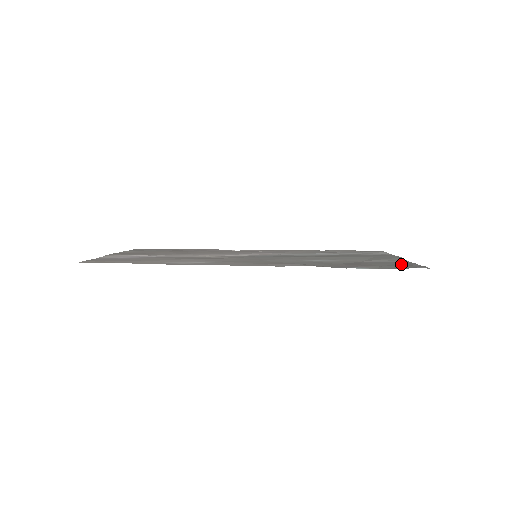
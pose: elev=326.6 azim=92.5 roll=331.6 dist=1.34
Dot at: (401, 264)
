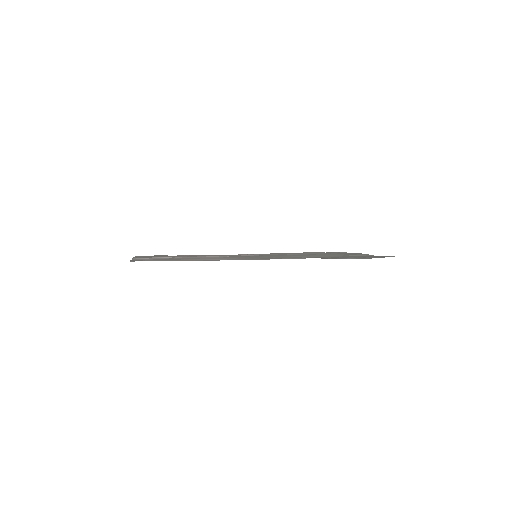
Dot at: (373, 256)
